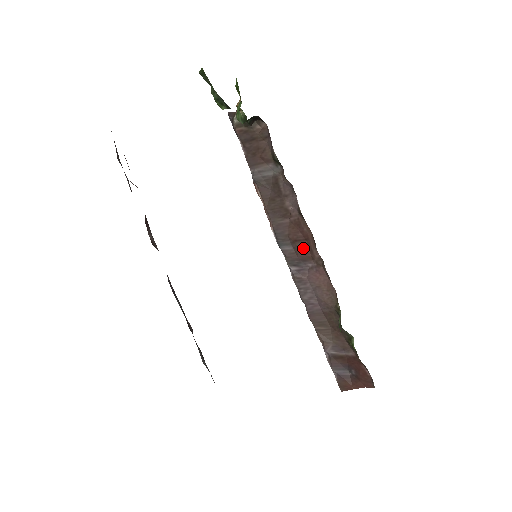
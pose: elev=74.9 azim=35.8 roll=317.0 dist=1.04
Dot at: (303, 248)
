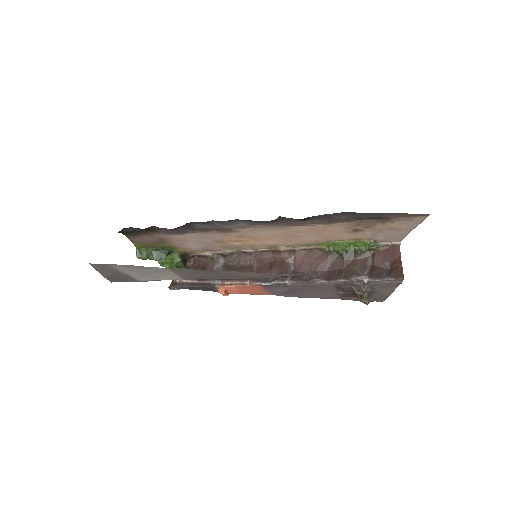
Dot at: (278, 265)
